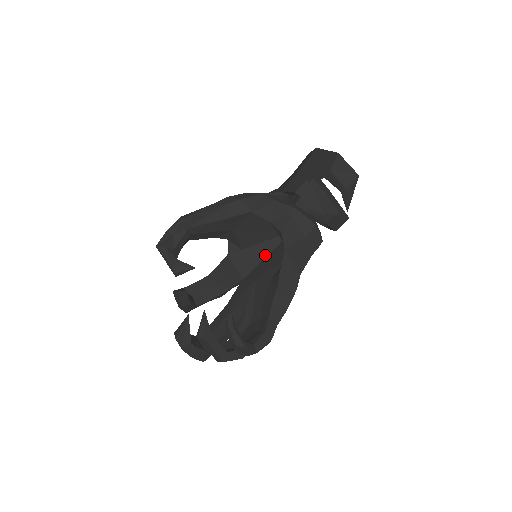
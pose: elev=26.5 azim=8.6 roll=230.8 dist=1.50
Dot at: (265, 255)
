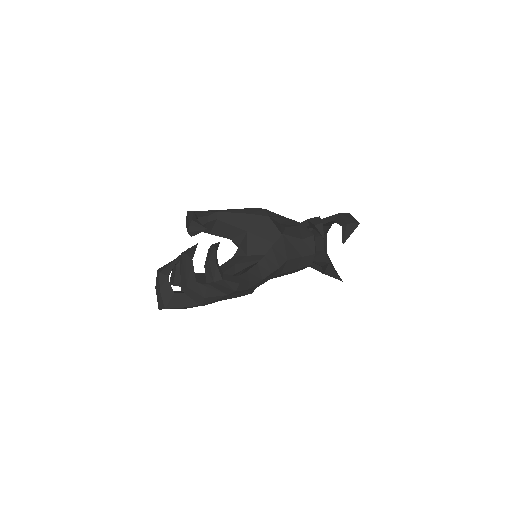
Dot at: occluded
